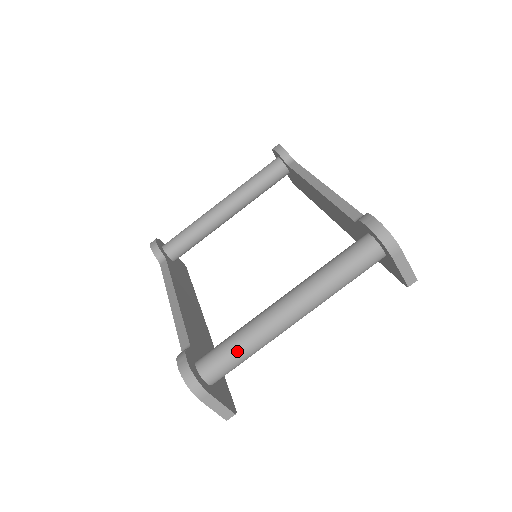
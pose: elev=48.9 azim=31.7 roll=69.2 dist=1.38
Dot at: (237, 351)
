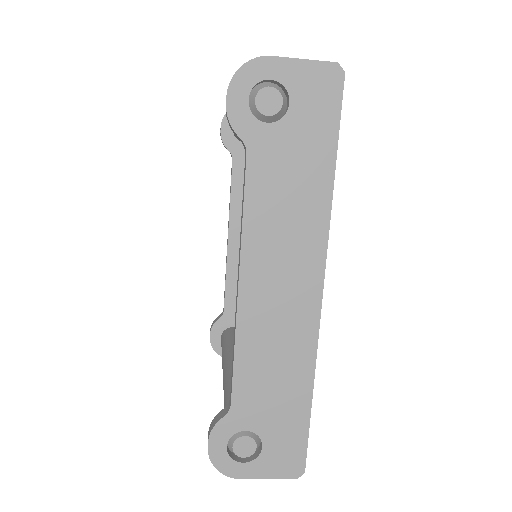
Dot at: occluded
